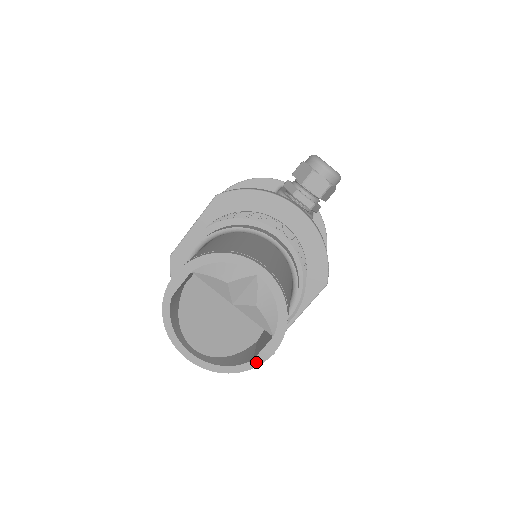
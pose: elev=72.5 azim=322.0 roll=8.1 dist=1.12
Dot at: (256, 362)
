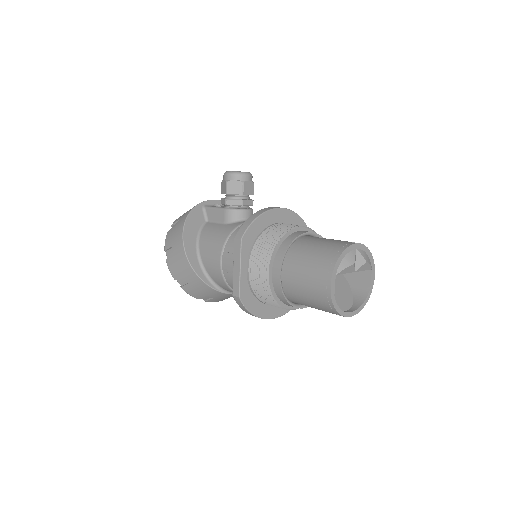
Dot at: (372, 287)
